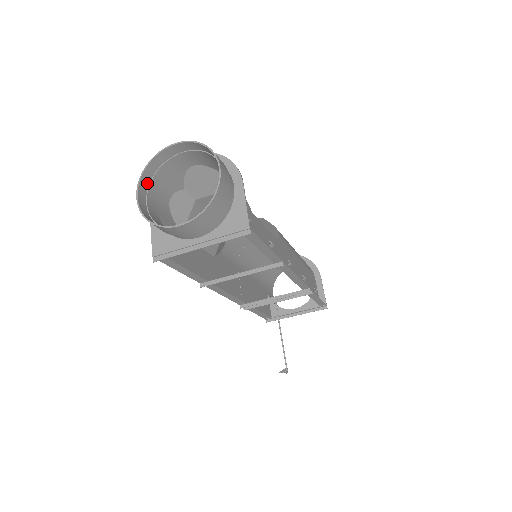
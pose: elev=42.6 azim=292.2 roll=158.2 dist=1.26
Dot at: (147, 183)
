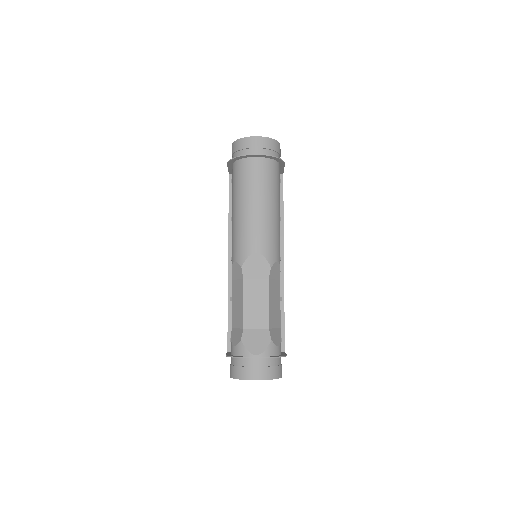
Dot at: (233, 371)
